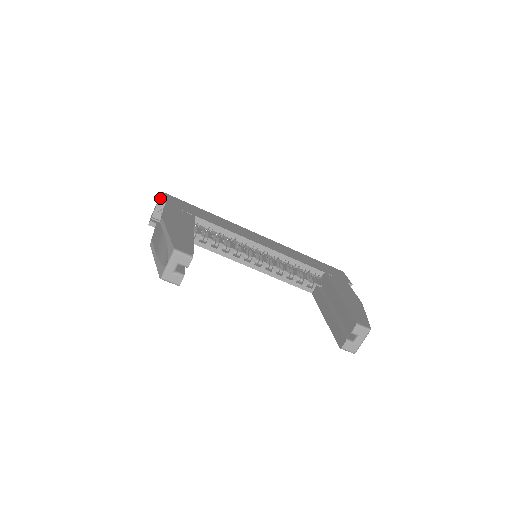
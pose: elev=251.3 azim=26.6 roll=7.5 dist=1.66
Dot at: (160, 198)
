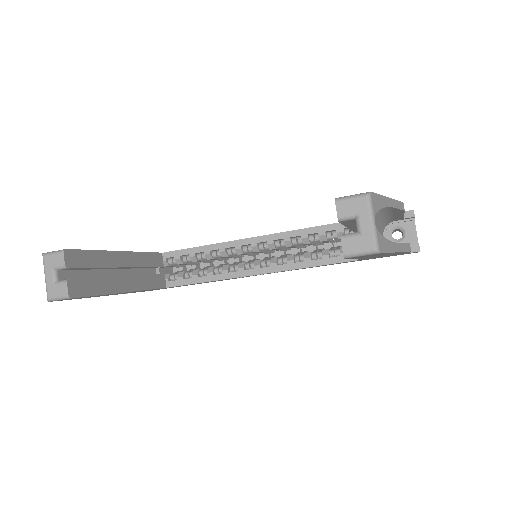
Dot at: occluded
